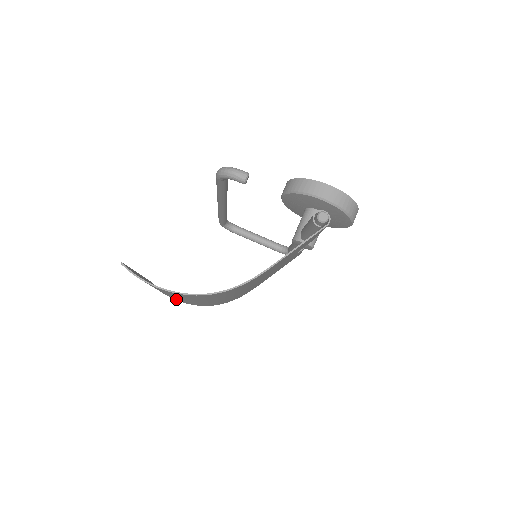
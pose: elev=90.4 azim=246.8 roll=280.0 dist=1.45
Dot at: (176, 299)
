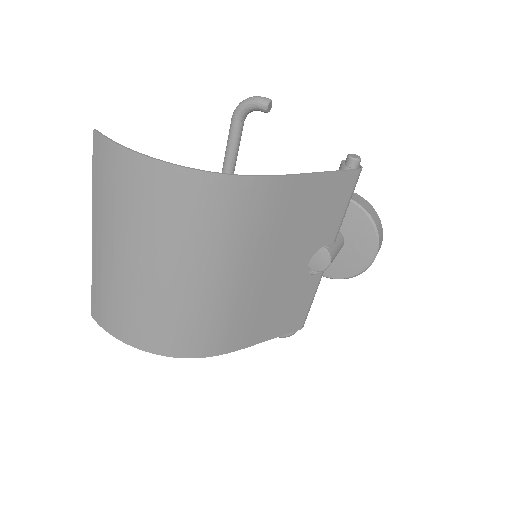
Dot at: (126, 312)
